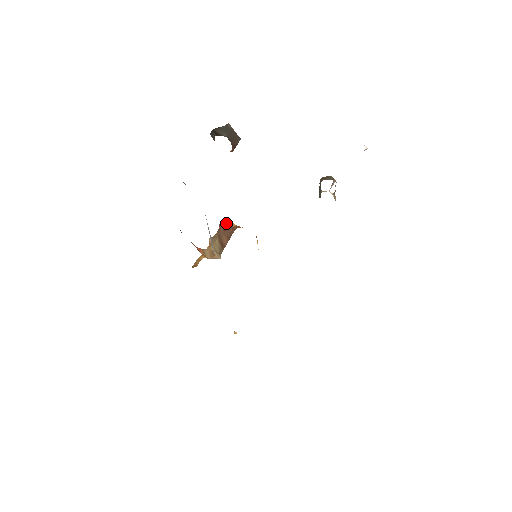
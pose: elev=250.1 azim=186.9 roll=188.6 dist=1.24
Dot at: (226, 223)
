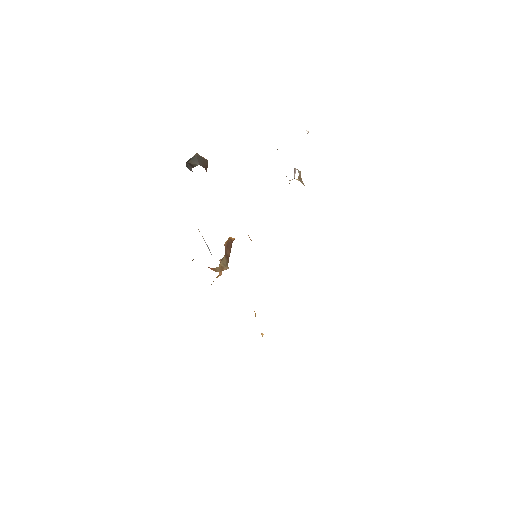
Dot at: (228, 241)
